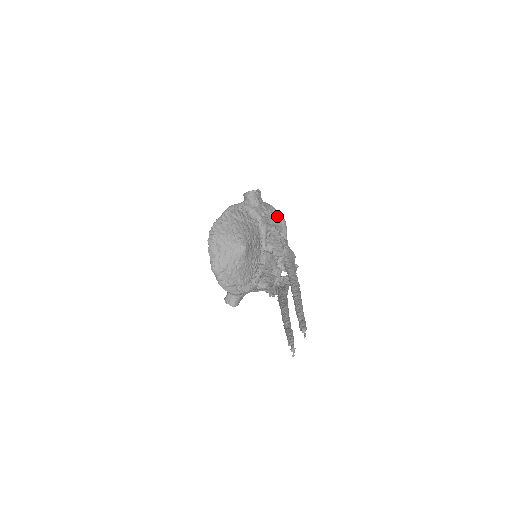
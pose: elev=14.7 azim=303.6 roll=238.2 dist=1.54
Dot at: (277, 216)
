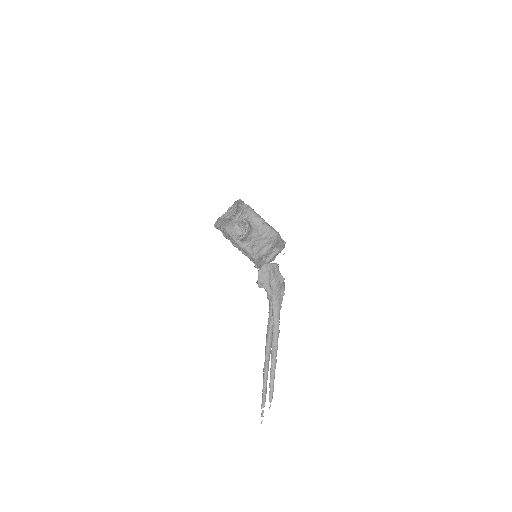
Dot at: (269, 237)
